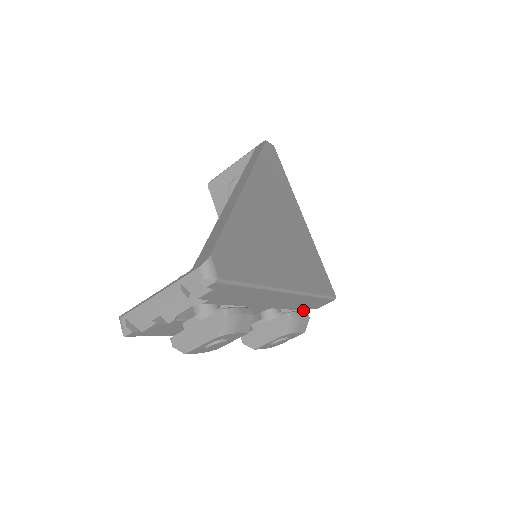
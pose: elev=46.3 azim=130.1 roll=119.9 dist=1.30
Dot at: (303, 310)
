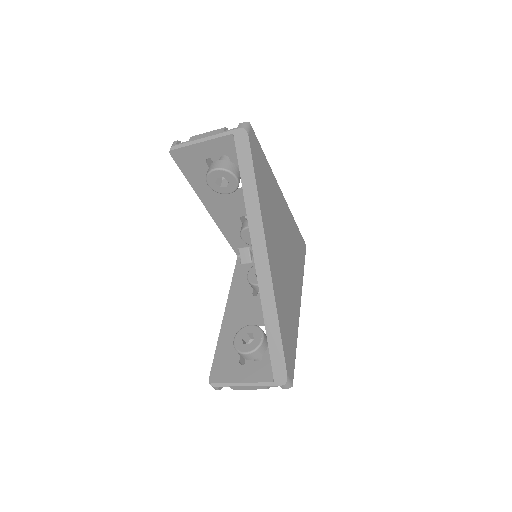
Dot at: occluded
